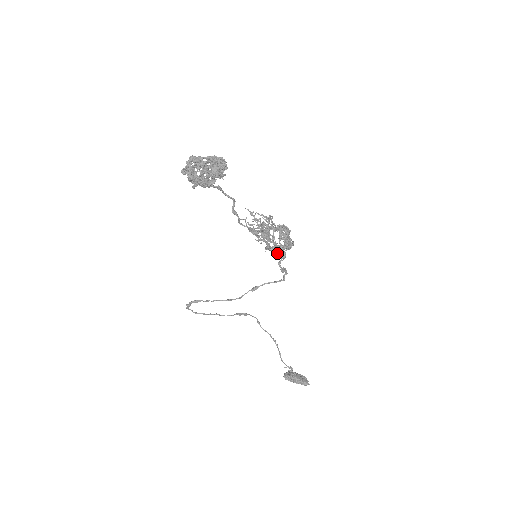
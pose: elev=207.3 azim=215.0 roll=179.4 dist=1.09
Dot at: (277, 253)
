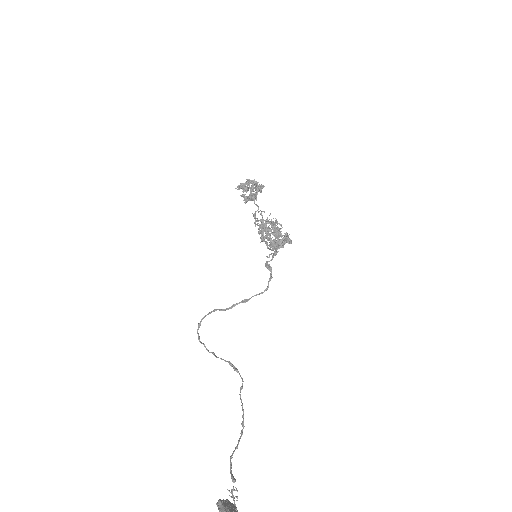
Dot at: (262, 232)
